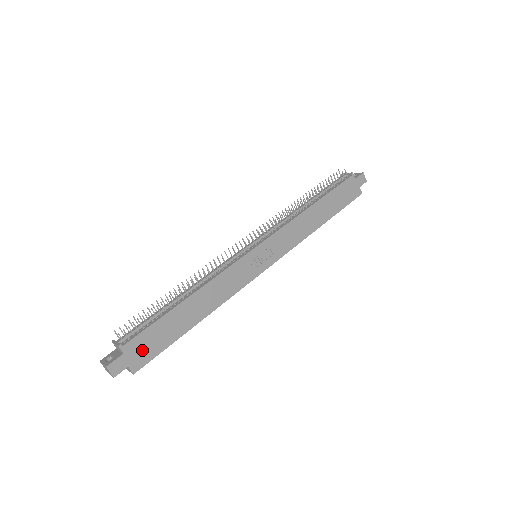
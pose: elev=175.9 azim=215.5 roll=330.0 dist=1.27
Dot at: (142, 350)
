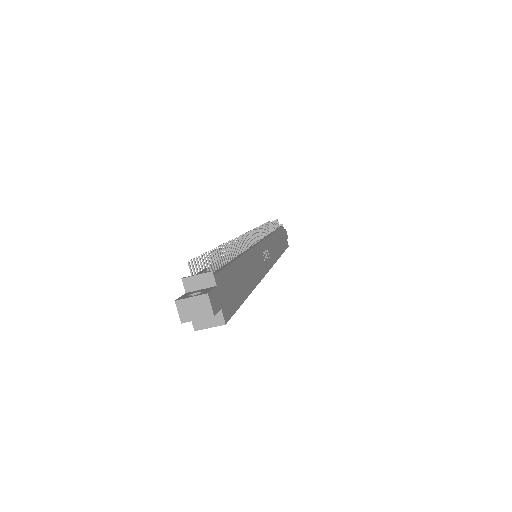
Dot at: (226, 294)
